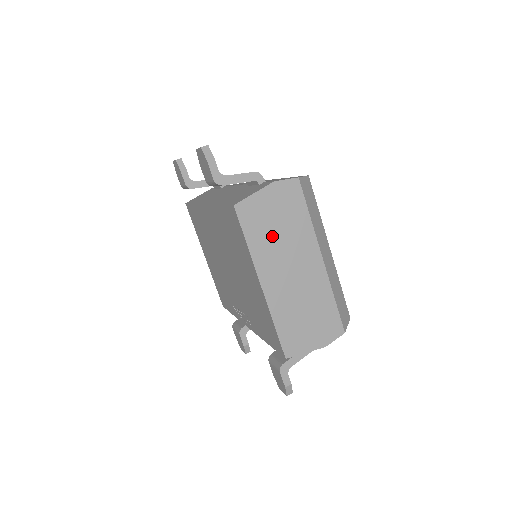
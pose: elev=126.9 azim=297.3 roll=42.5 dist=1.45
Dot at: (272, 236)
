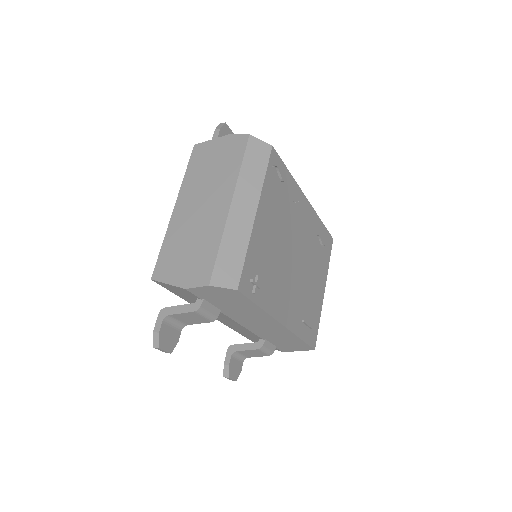
Dot at: (204, 173)
